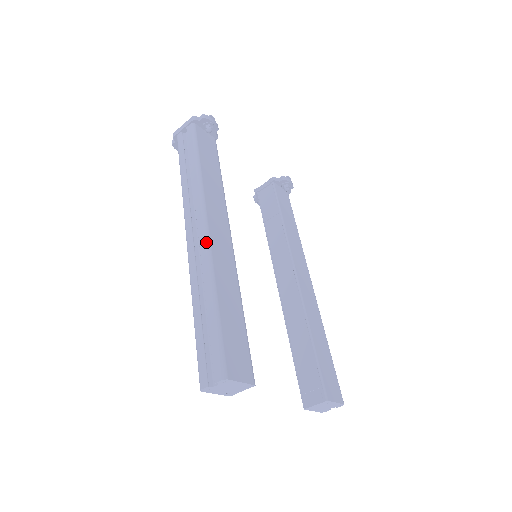
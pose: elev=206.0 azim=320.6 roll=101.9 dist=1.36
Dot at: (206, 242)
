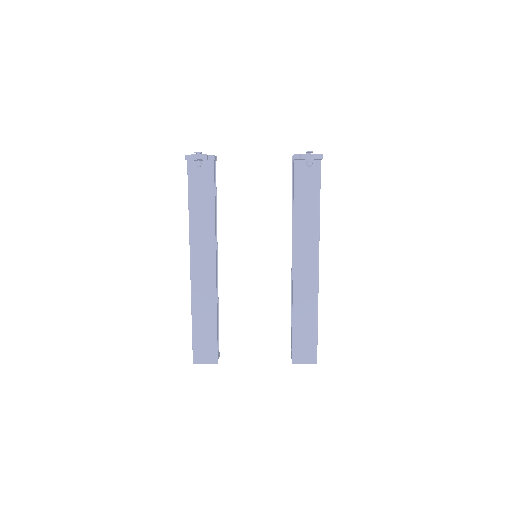
Dot at: (190, 278)
